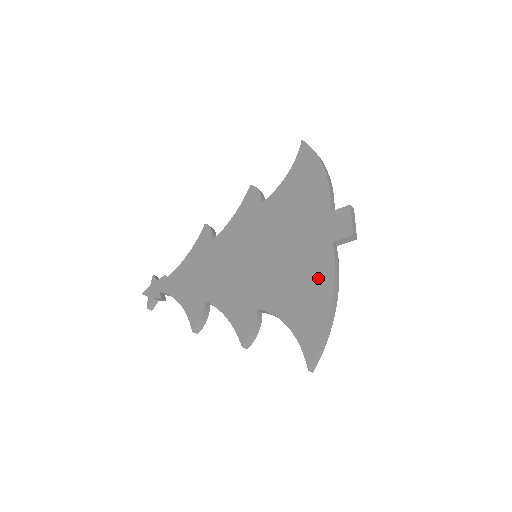
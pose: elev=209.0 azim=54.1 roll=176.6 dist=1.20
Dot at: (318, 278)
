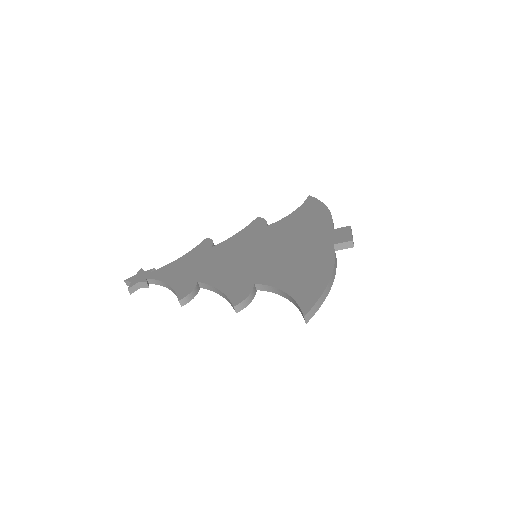
Dot at: (318, 263)
